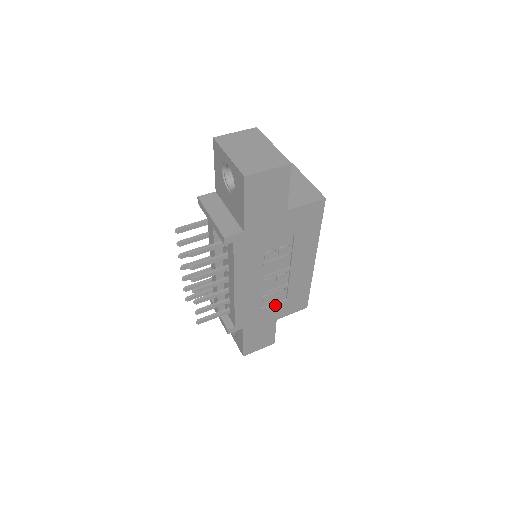
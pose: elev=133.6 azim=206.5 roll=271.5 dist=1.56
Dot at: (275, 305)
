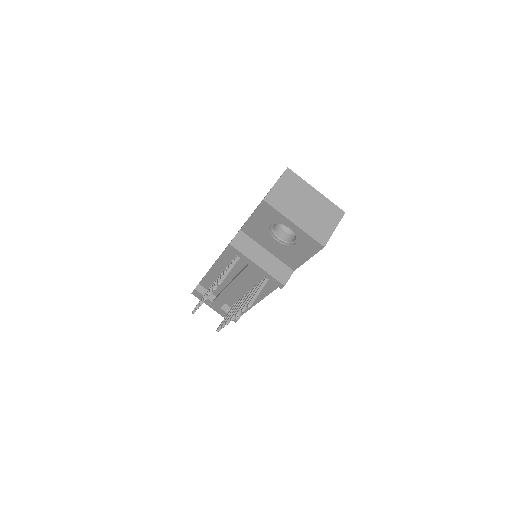
Dot at: occluded
